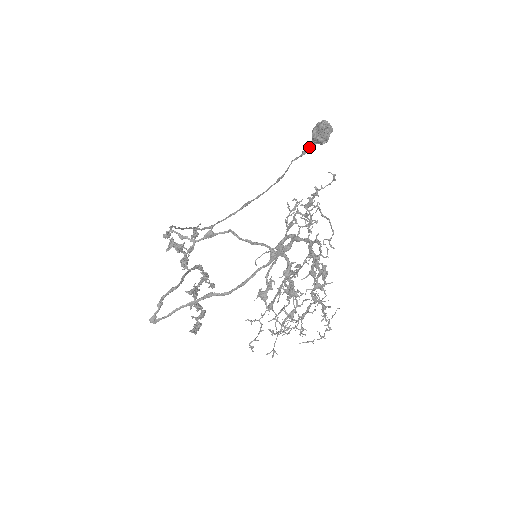
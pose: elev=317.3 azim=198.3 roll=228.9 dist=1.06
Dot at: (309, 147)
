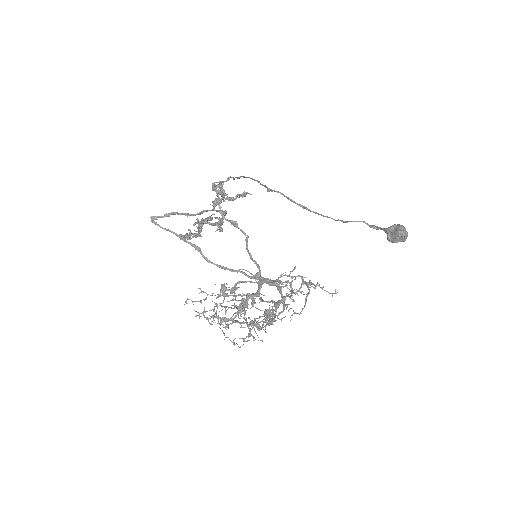
Dot at: (381, 229)
